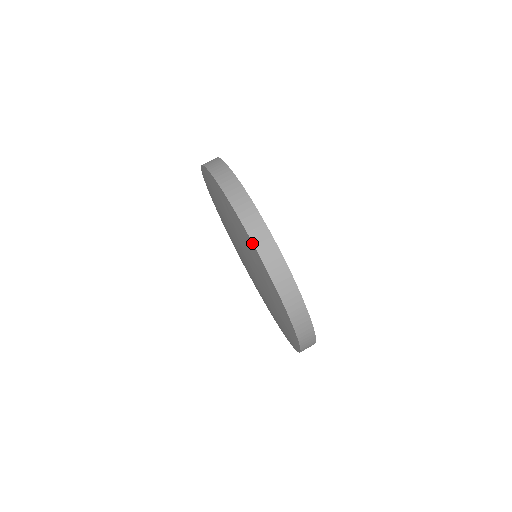
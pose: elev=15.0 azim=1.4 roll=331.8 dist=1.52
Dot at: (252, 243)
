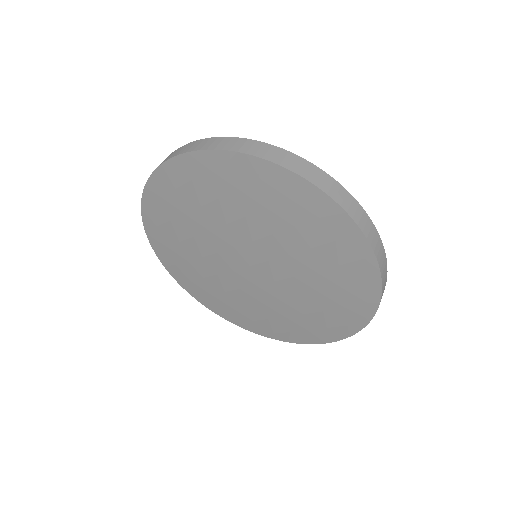
Dot at: (179, 157)
